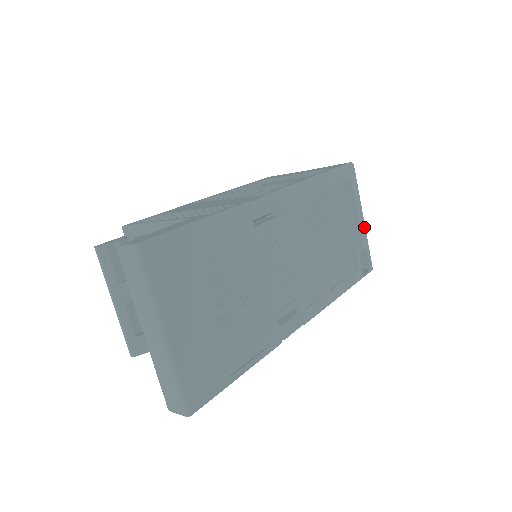
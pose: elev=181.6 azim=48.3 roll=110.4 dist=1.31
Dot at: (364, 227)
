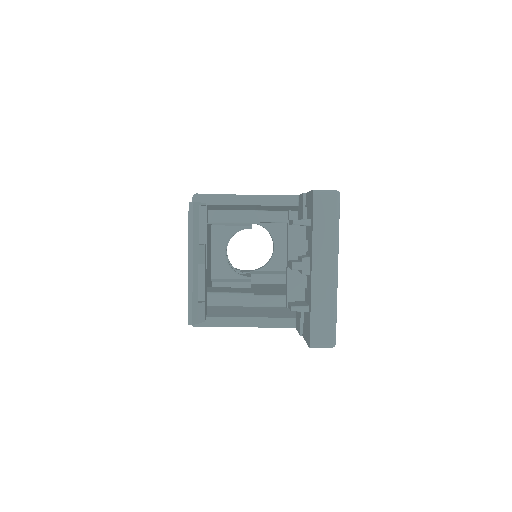
Dot at: occluded
